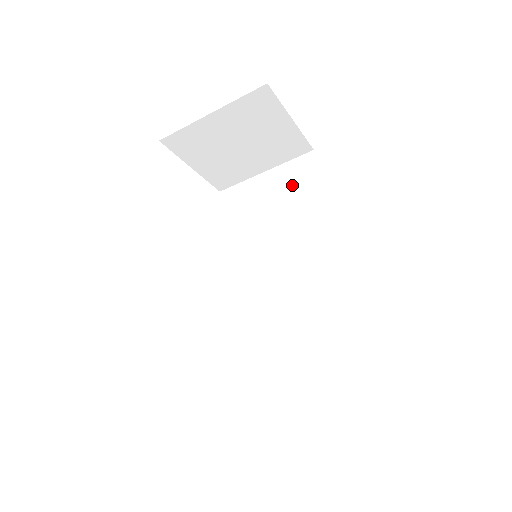
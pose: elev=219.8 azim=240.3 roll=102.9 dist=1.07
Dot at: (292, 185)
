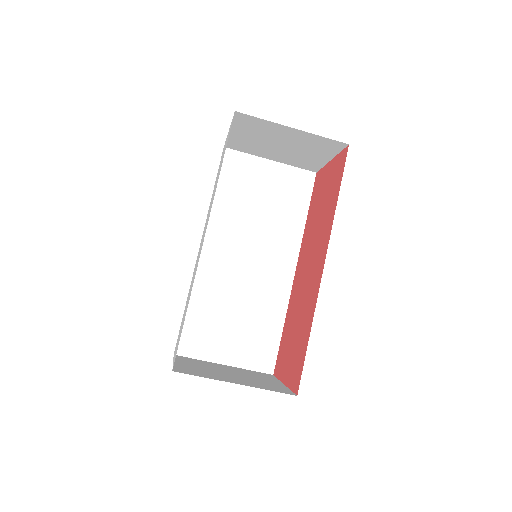
Dot at: (287, 190)
